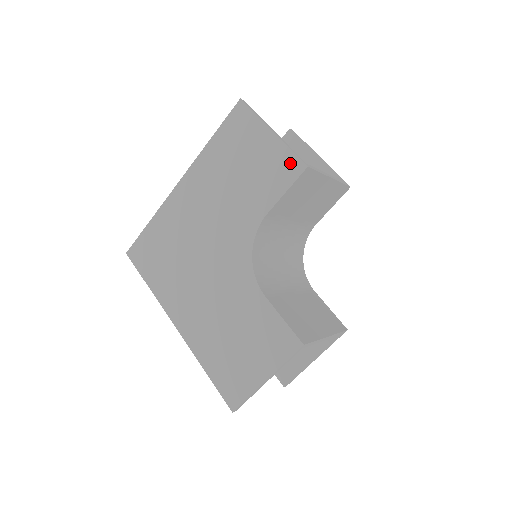
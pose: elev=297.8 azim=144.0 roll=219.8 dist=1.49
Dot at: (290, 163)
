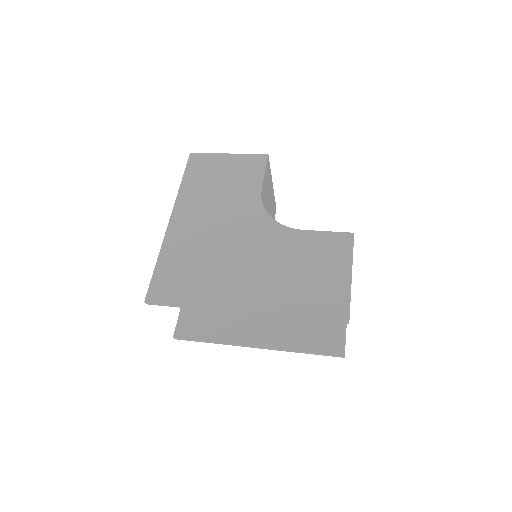
Dot at: (255, 159)
